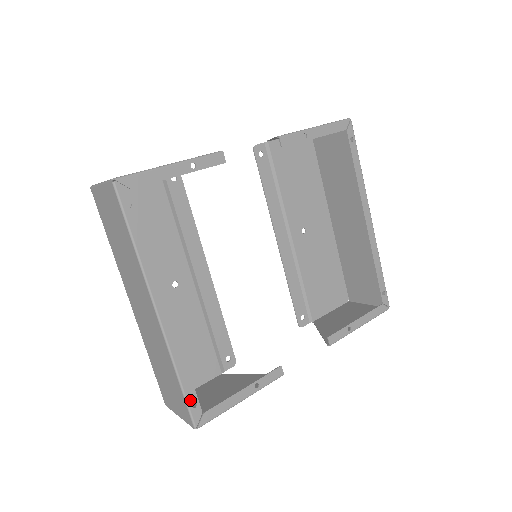
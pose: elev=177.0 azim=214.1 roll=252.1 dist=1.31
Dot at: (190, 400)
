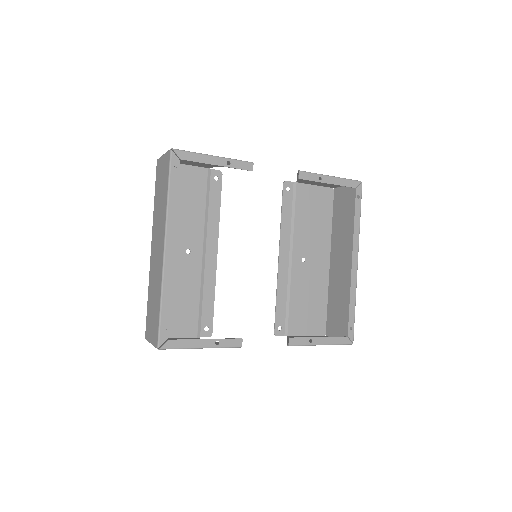
Dot at: (163, 324)
